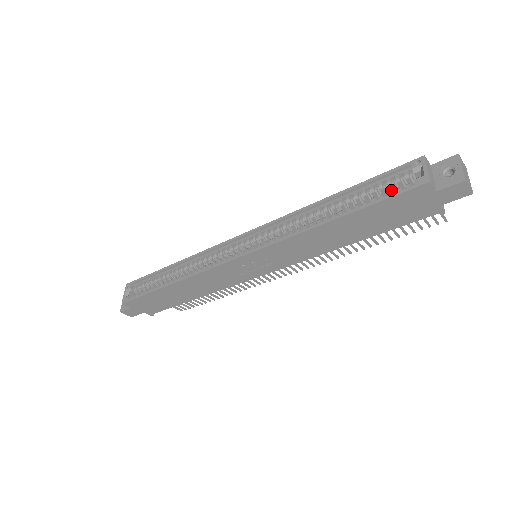
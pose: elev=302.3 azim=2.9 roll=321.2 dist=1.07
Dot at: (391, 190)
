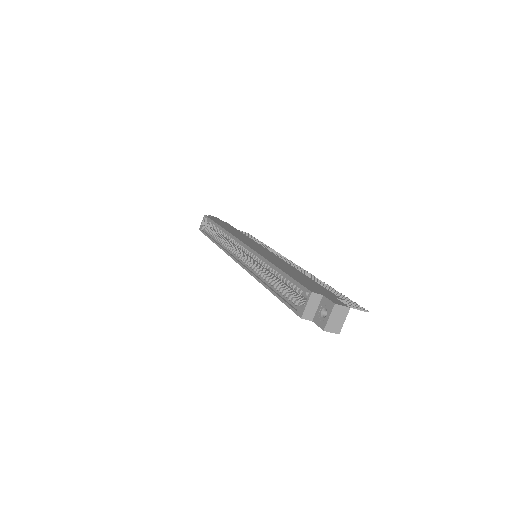
Dot at: (293, 298)
